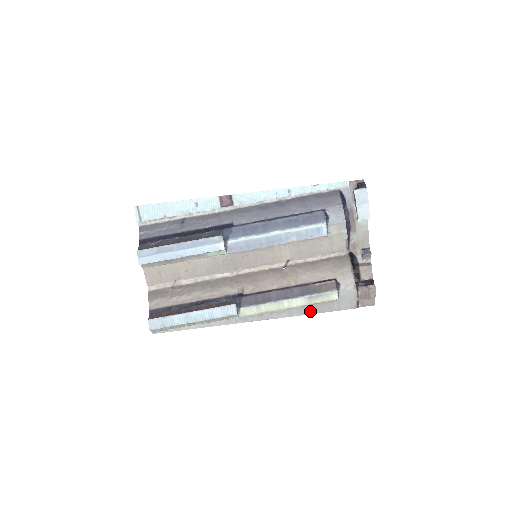
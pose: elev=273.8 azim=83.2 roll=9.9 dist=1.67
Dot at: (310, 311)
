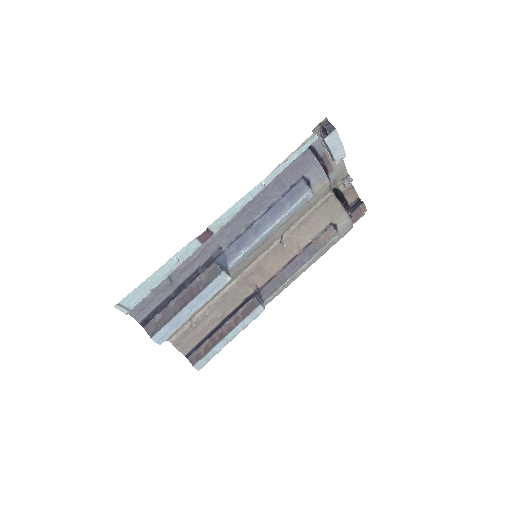
Dot at: (317, 258)
